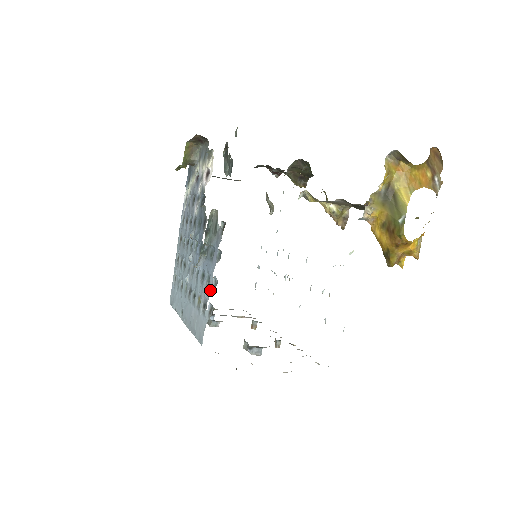
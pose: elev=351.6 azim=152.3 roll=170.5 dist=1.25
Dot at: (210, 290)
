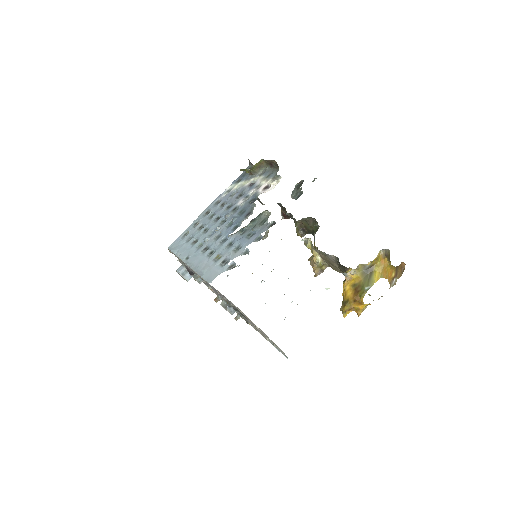
Dot at: (238, 254)
